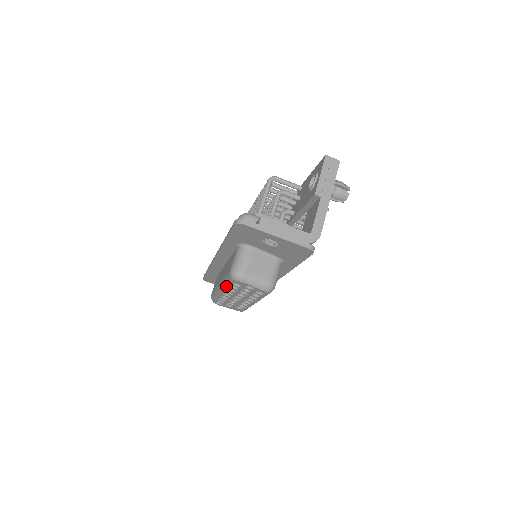
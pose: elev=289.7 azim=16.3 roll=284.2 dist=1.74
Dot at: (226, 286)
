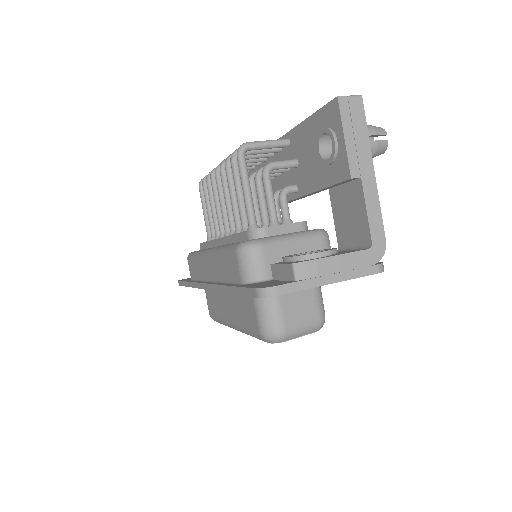
Dot at: occluded
